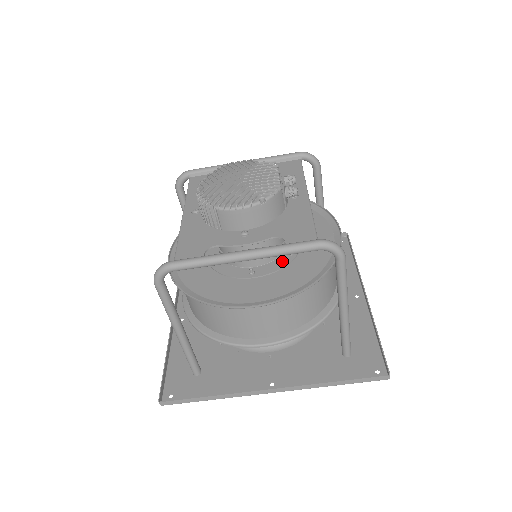
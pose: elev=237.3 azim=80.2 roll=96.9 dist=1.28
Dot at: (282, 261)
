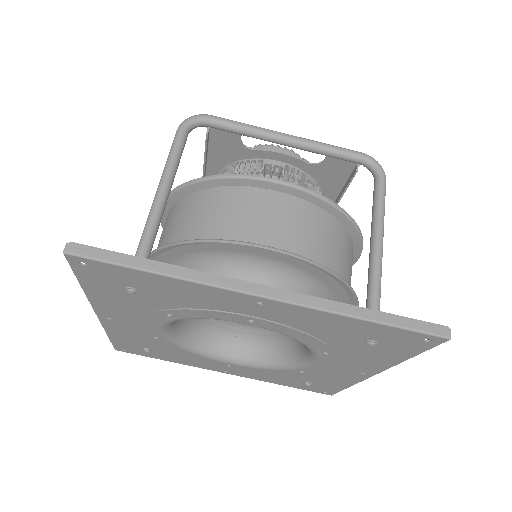
Dot at: occluded
